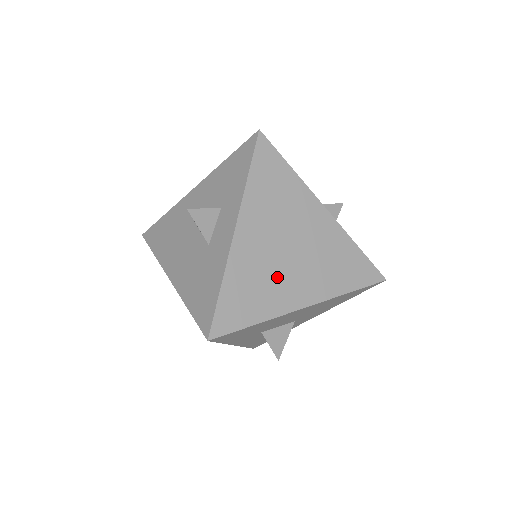
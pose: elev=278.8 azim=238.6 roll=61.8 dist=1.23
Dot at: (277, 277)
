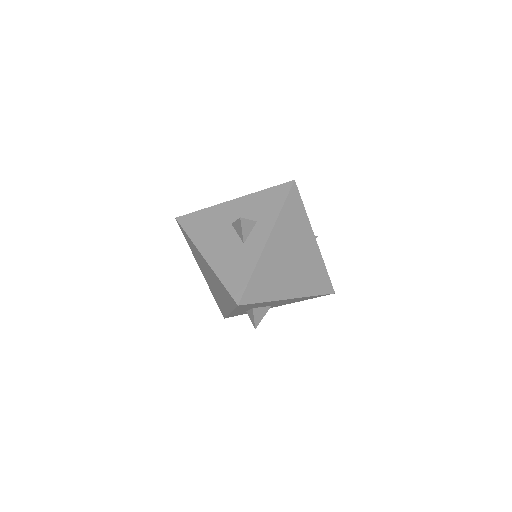
Dot at: (282, 276)
